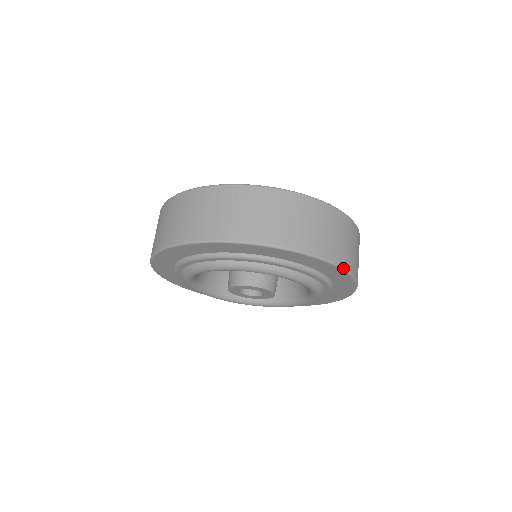
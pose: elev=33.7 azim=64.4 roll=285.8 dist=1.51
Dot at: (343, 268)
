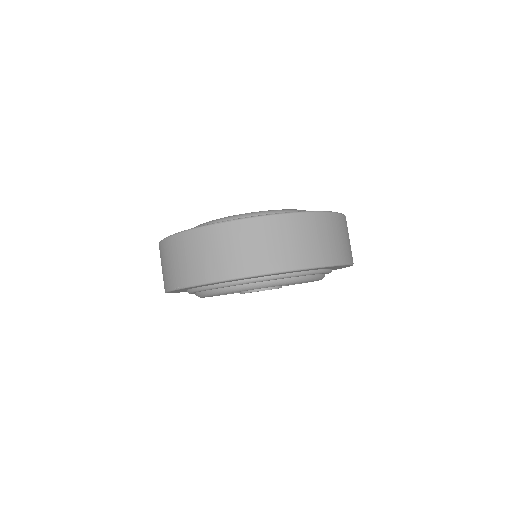
Dot at: occluded
